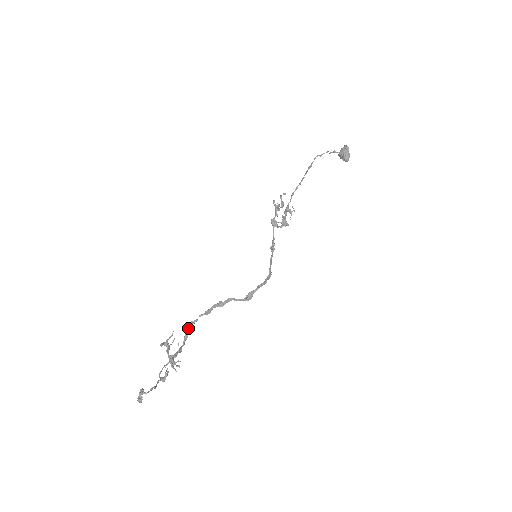
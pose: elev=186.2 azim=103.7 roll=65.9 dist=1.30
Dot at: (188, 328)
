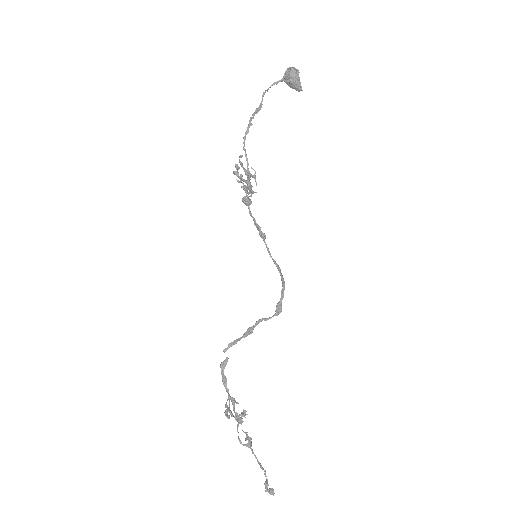
Dot at: (223, 372)
